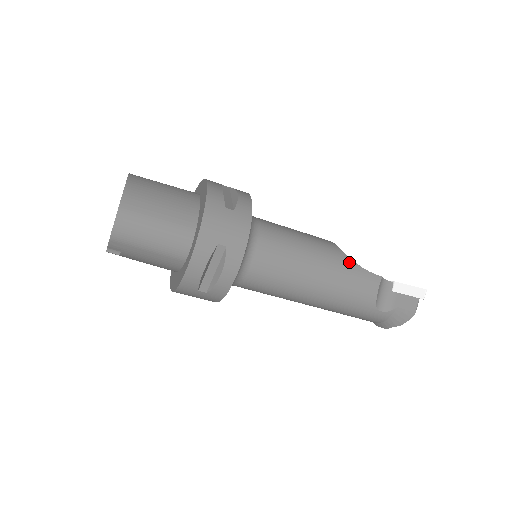
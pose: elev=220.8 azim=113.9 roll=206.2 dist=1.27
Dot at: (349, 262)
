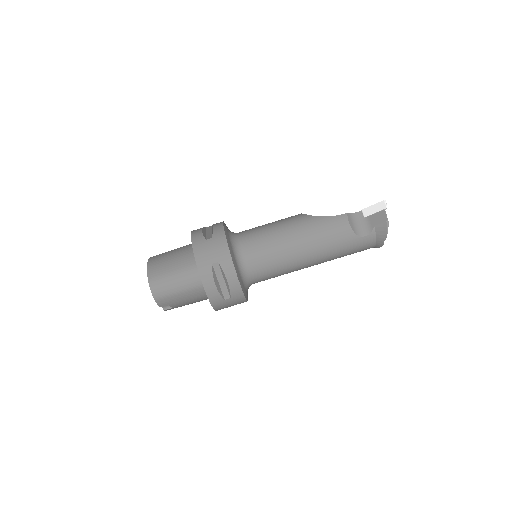
Dot at: (315, 219)
